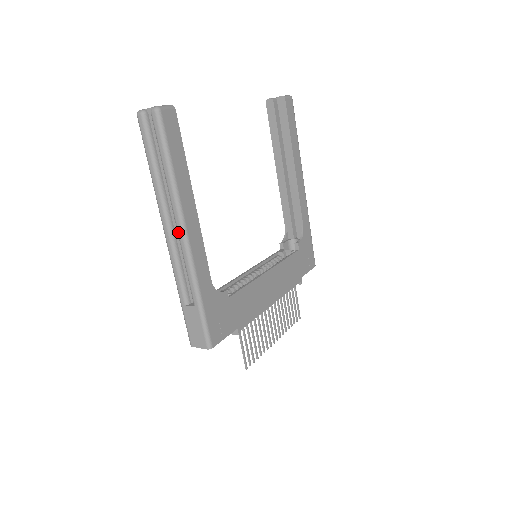
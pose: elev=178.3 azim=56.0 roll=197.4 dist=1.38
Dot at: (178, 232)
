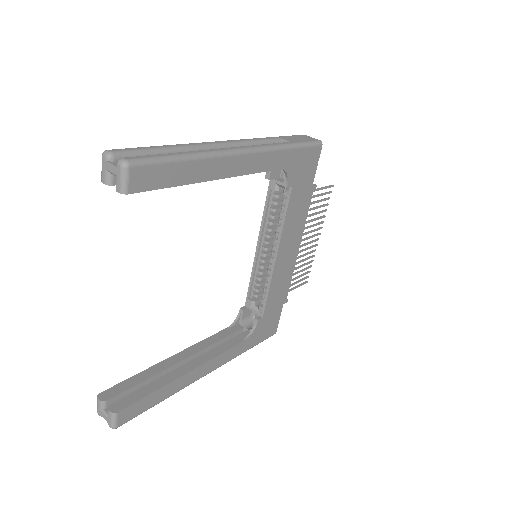
Dot at: occluded
